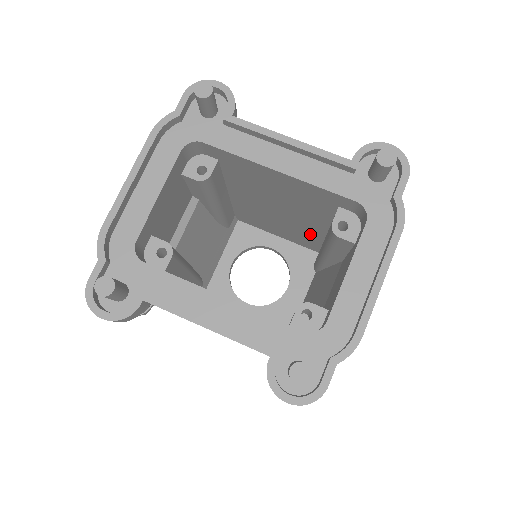
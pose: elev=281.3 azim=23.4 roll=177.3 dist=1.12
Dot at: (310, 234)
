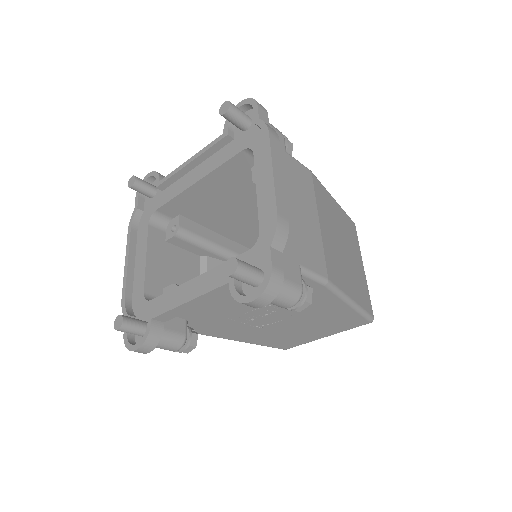
Dot at: occluded
